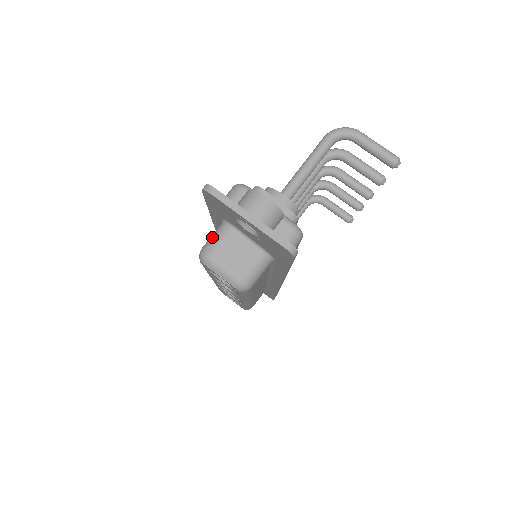
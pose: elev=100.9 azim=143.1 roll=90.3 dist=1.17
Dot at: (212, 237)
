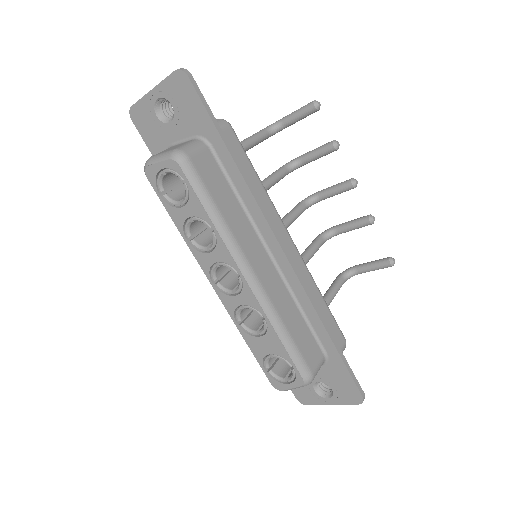
Dot at: occluded
